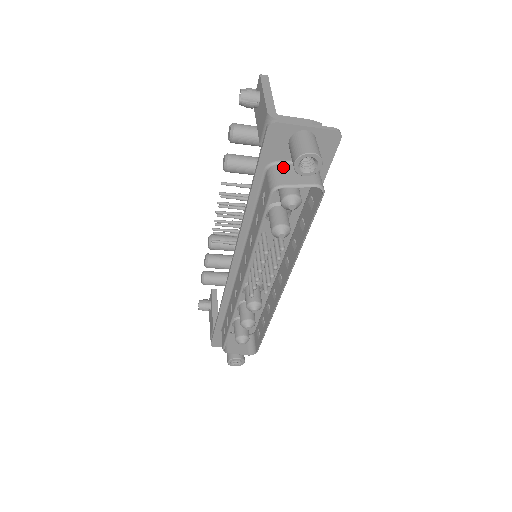
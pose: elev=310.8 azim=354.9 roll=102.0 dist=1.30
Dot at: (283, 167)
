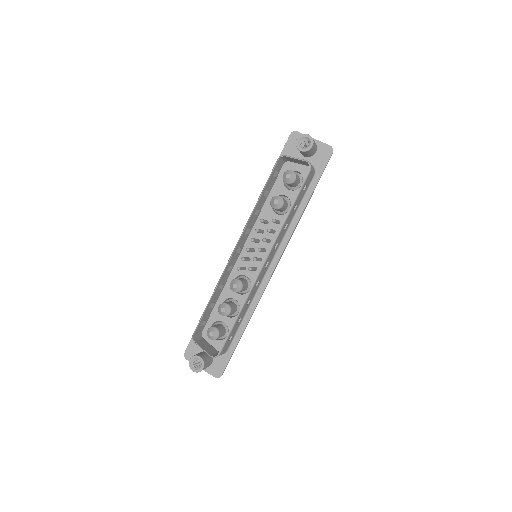
Dot at: occluded
